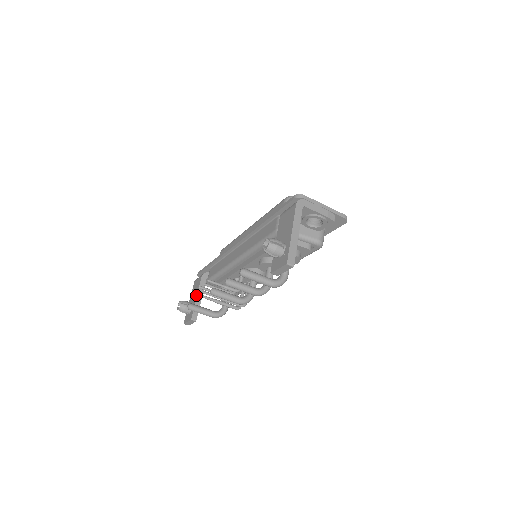
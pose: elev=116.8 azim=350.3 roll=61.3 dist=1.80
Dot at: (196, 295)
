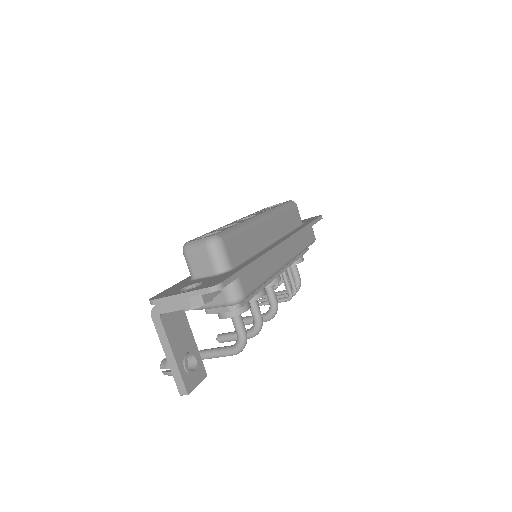
Dot at: occluded
